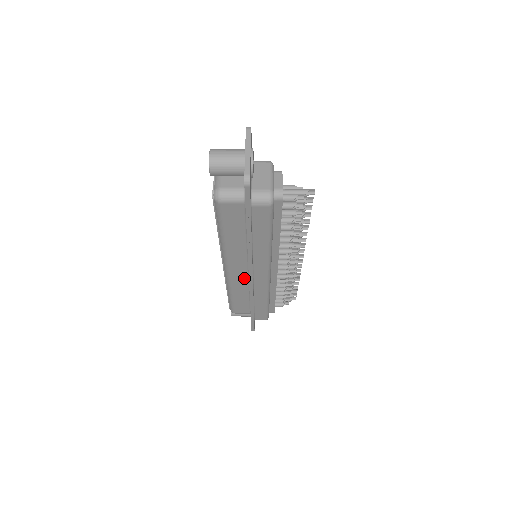
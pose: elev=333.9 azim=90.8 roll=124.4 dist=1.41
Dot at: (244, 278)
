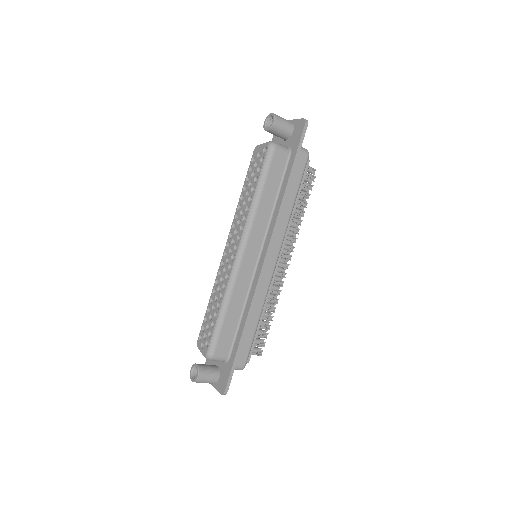
Dot at: (250, 271)
